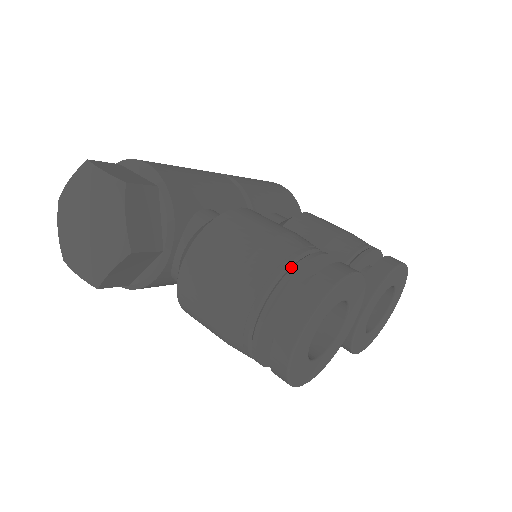
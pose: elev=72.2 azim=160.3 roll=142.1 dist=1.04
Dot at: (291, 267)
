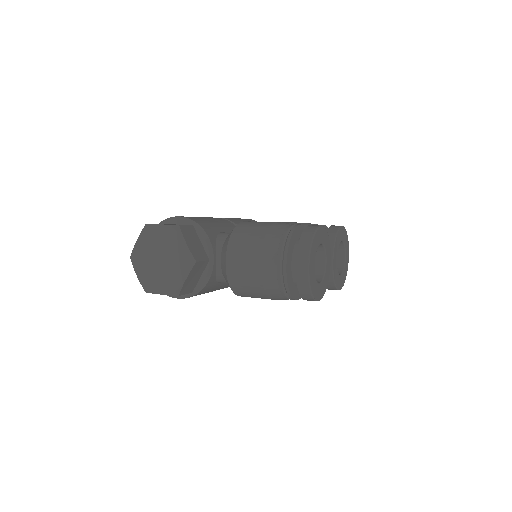
Dot at: (288, 234)
